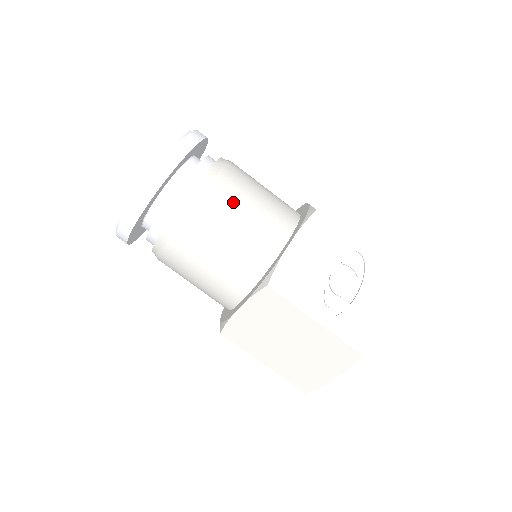
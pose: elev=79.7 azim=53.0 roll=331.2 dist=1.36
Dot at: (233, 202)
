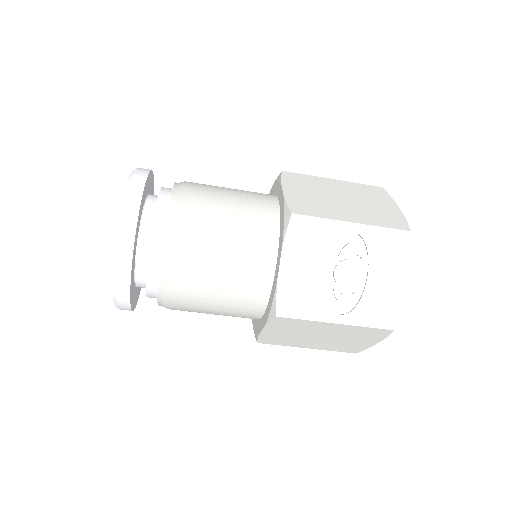
Dot at: (206, 247)
